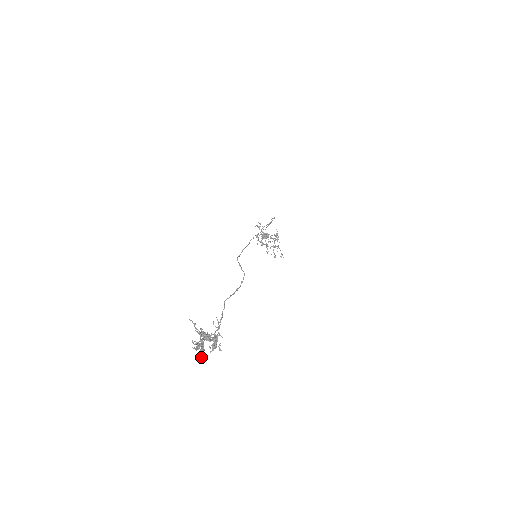
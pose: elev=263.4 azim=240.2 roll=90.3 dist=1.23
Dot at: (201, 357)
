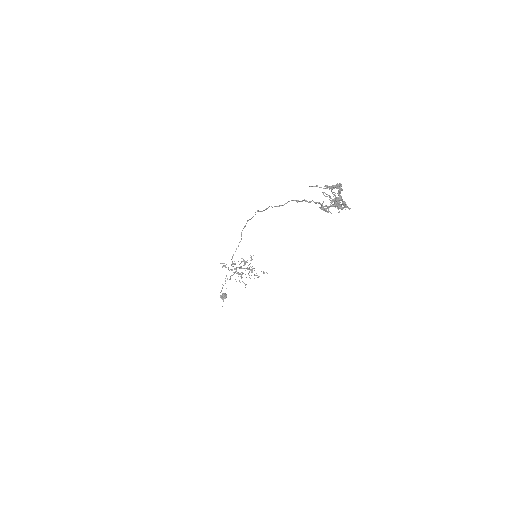
Dot at: (346, 206)
